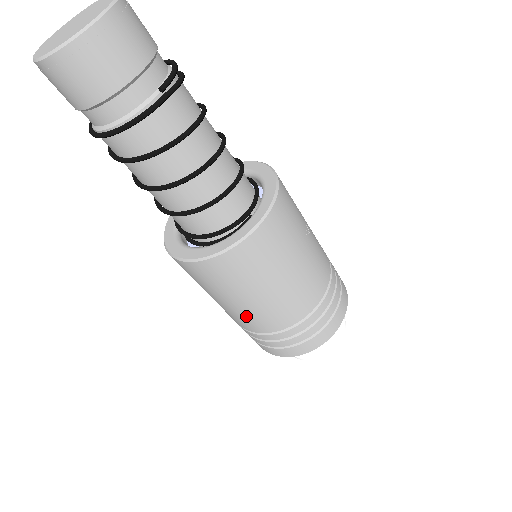
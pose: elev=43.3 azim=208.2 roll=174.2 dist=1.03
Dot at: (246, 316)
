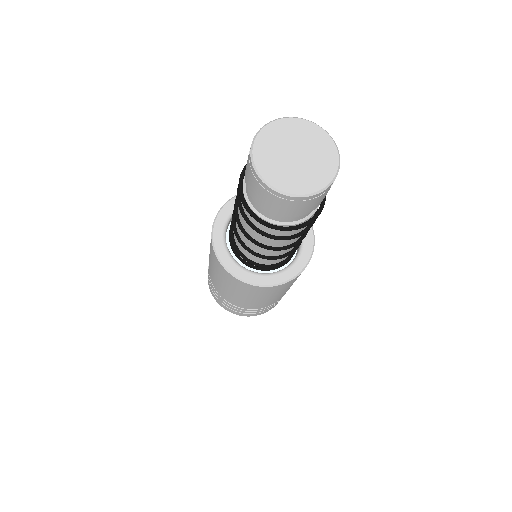
Dot at: (266, 303)
